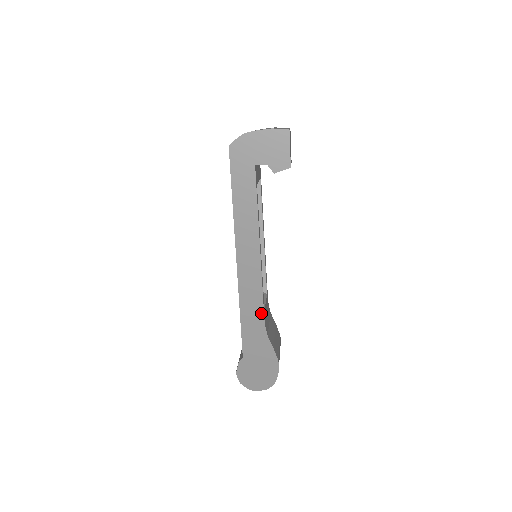
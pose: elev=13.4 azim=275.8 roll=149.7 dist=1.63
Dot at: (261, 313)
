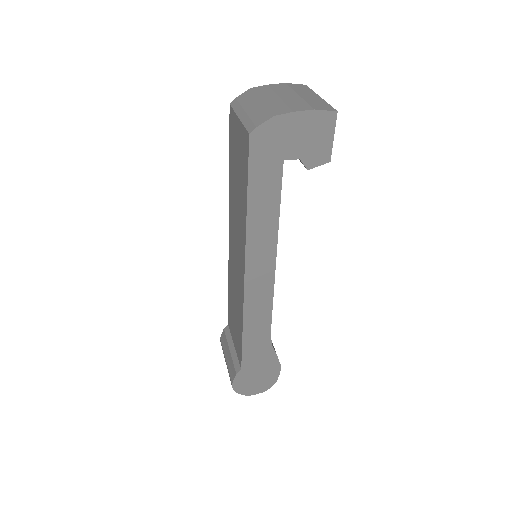
Dot at: (268, 325)
